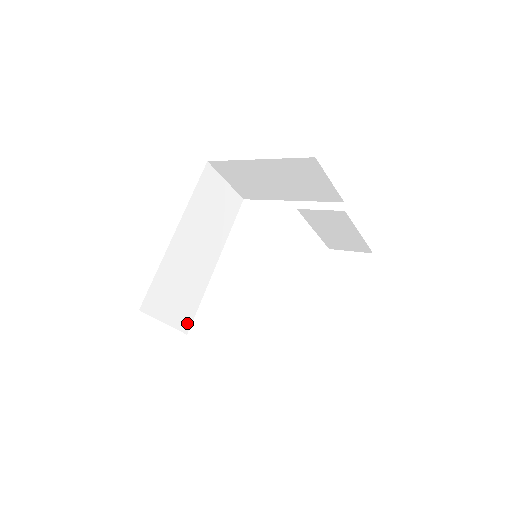
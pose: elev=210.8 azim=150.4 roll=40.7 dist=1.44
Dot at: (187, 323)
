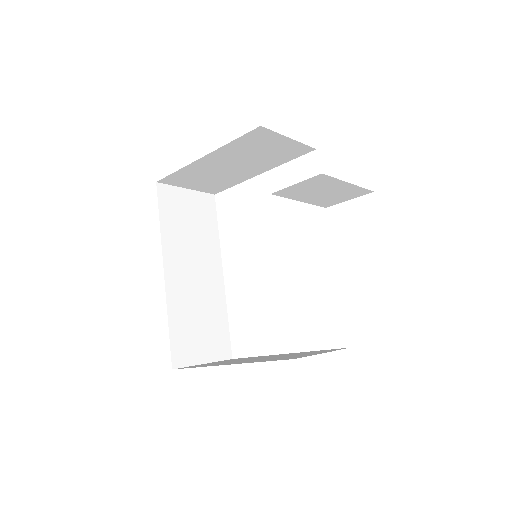
Dot at: (226, 348)
